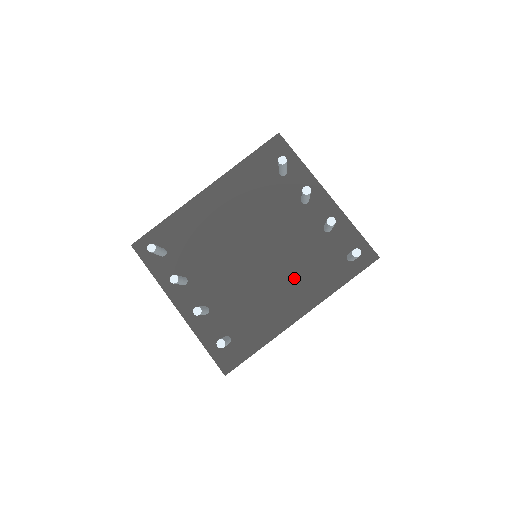
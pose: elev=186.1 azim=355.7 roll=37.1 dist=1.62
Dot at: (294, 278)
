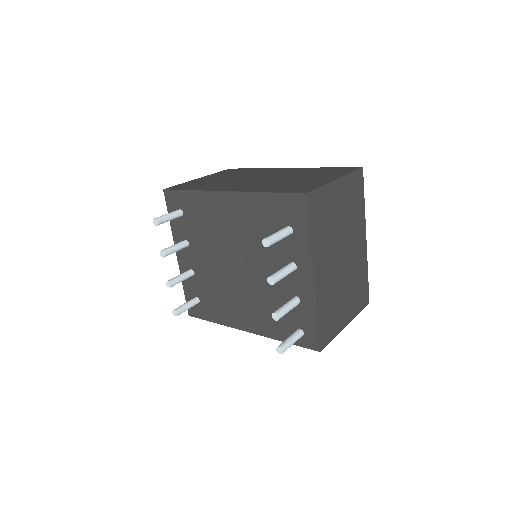
Dot at: (254, 307)
